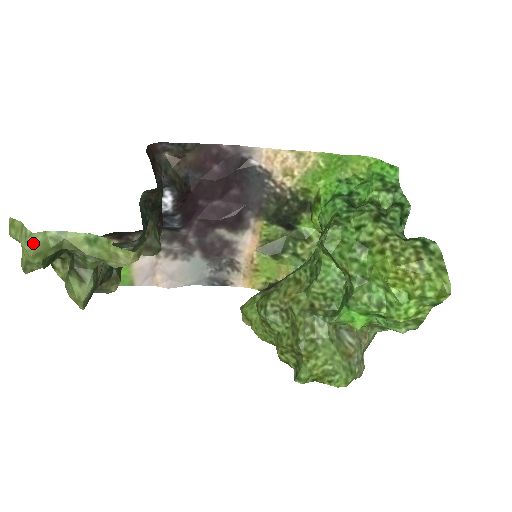
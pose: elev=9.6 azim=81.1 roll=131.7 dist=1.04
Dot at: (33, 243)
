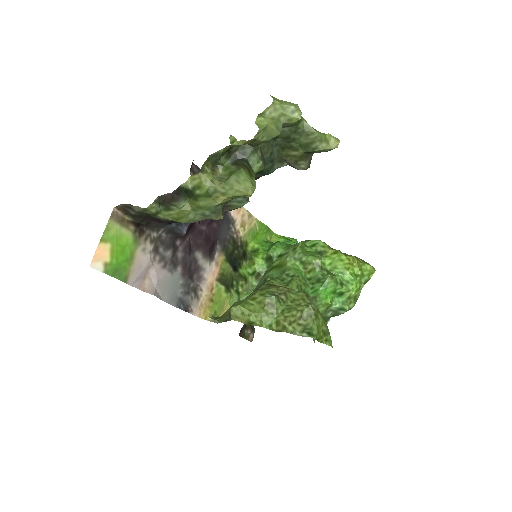
Dot at: (299, 109)
